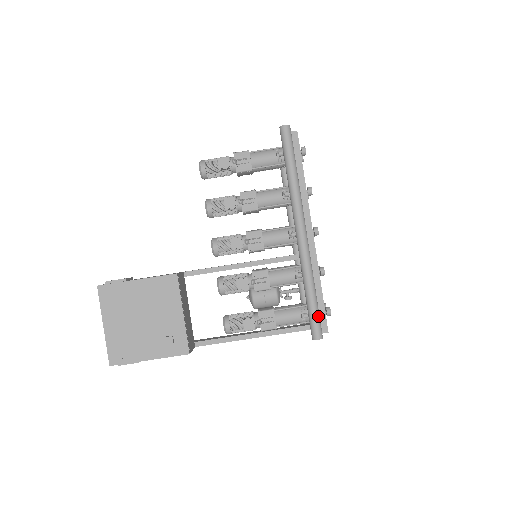
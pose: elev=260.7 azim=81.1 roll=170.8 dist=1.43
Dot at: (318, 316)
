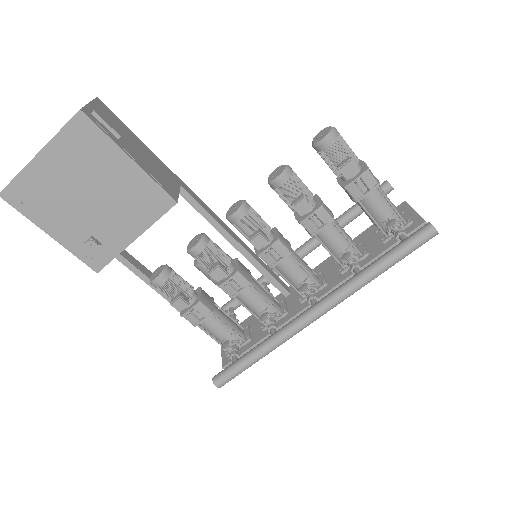
Dot at: occluded
